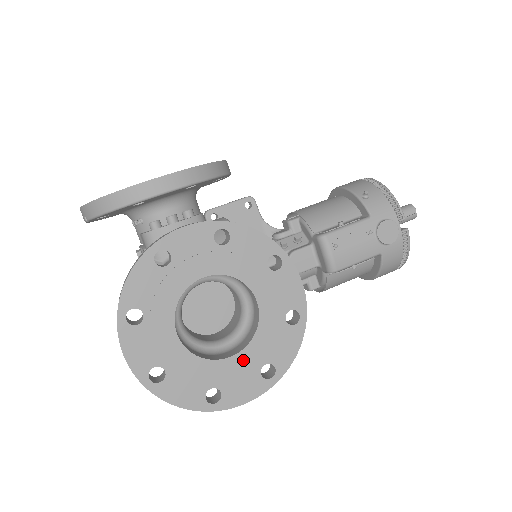
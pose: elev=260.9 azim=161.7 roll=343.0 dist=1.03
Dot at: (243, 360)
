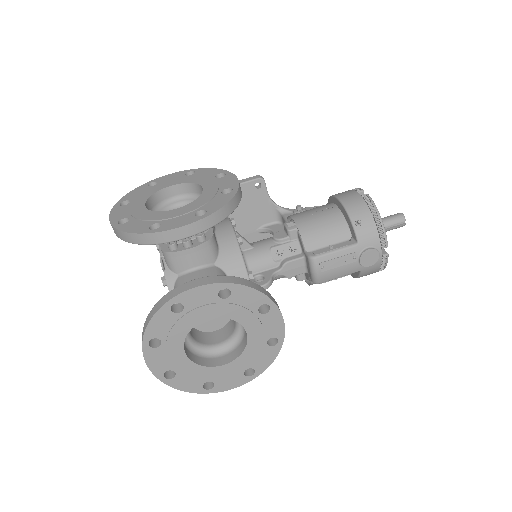
Dot at: (232, 367)
